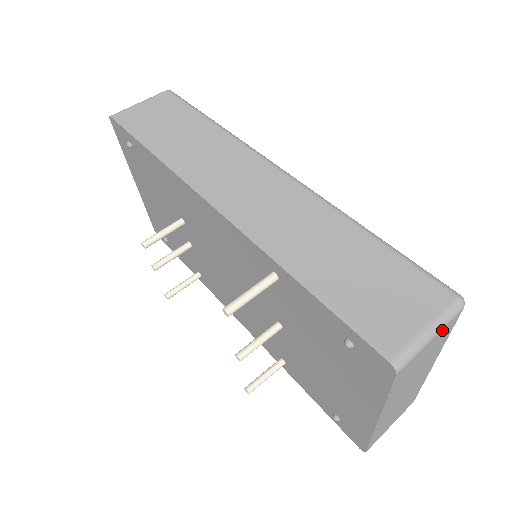
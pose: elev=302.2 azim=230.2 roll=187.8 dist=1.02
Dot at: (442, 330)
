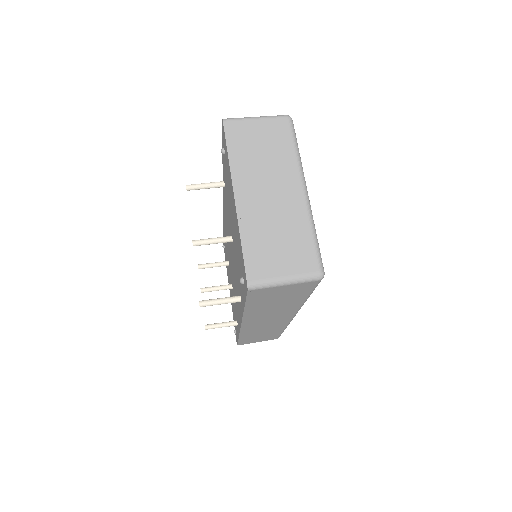
Dot at: (267, 120)
